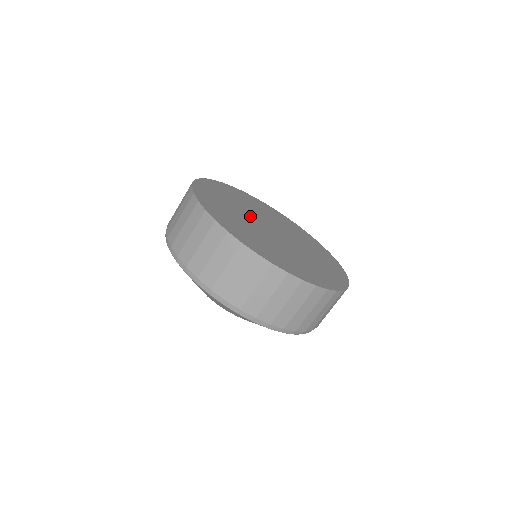
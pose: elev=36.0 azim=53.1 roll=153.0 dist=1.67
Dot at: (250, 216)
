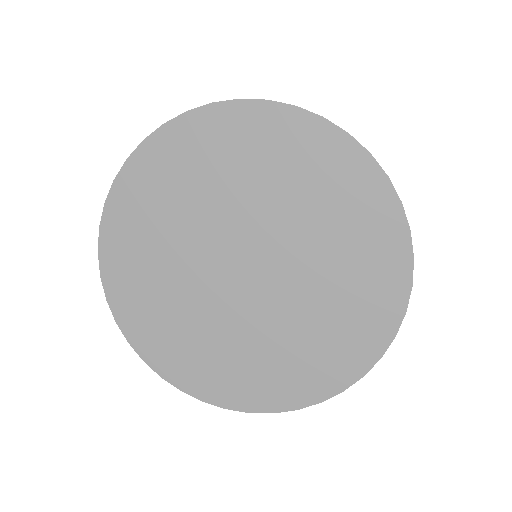
Dot at: (201, 252)
